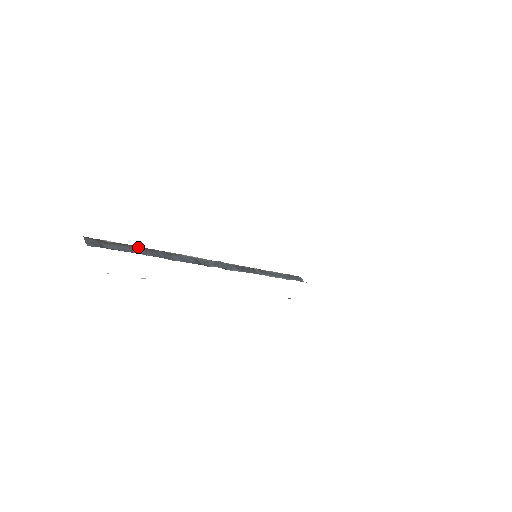
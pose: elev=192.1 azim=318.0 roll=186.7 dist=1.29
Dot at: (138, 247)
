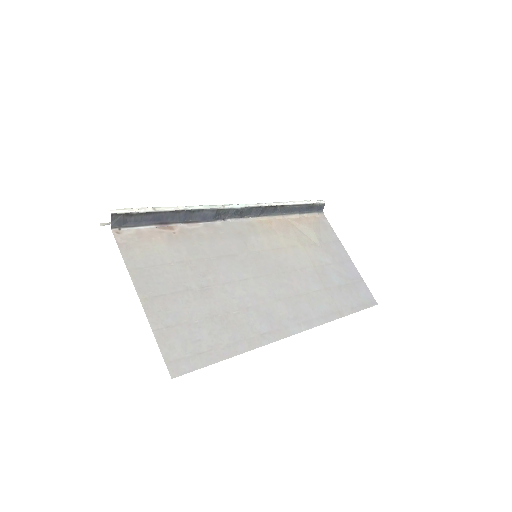
Dot at: (163, 212)
